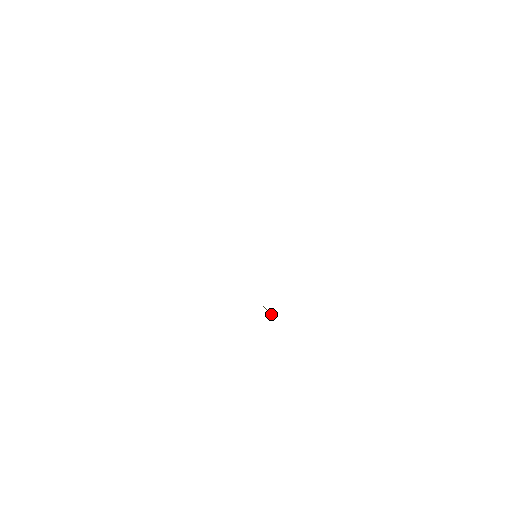
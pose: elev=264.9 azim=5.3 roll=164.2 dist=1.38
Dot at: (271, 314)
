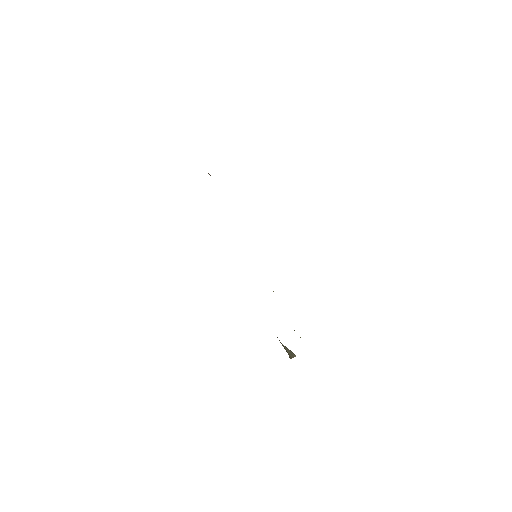
Dot at: occluded
